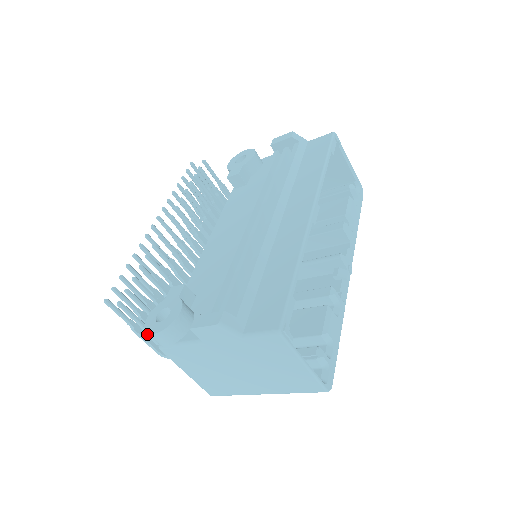
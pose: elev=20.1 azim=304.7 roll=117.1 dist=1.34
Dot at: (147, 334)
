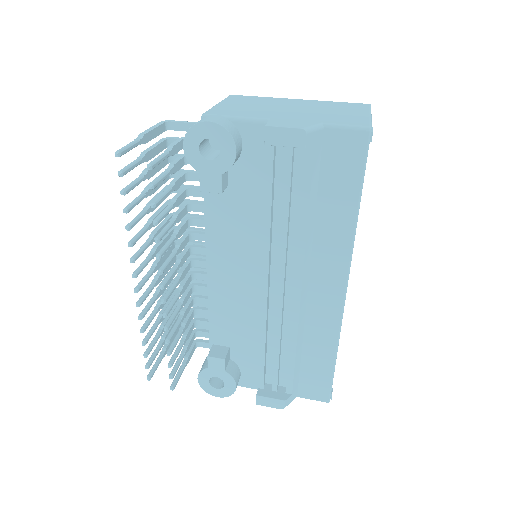
Dot at: (187, 362)
